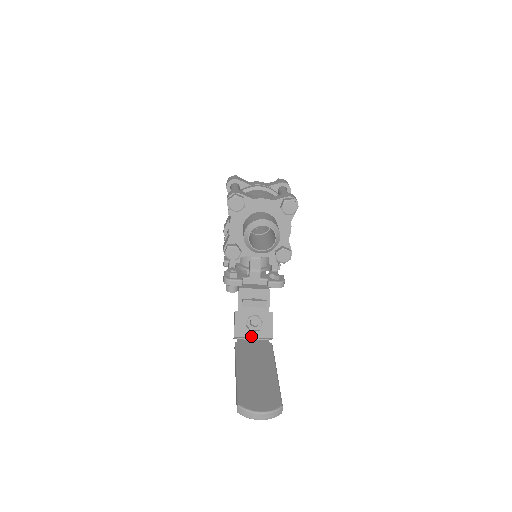
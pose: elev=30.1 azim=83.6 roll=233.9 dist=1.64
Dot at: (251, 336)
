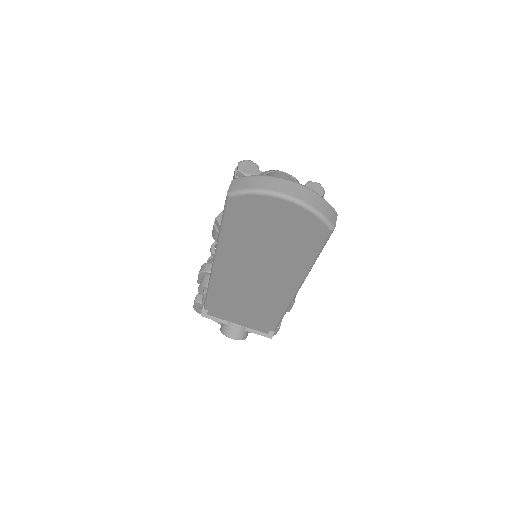
Dot at: occluded
